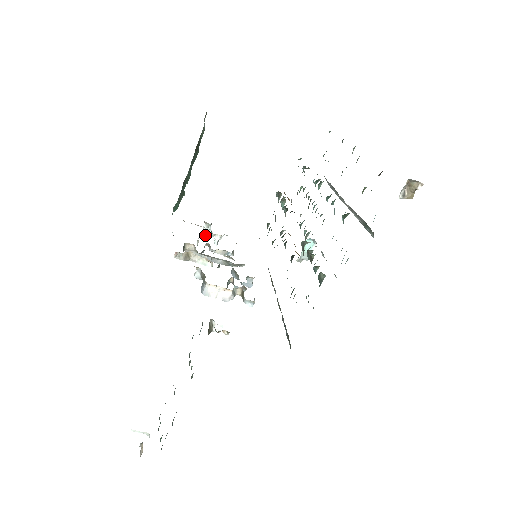
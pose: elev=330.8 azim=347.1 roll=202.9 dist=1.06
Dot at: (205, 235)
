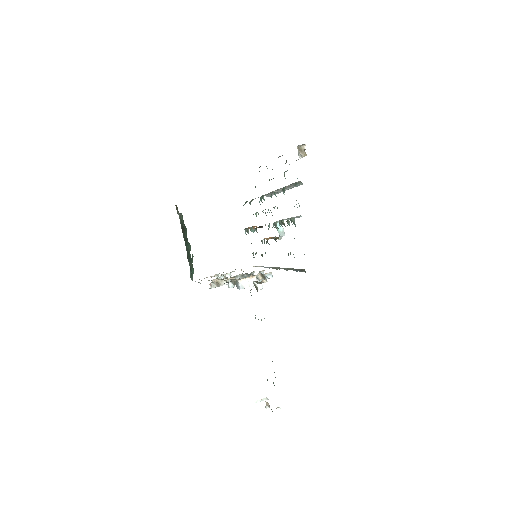
Dot at: occluded
